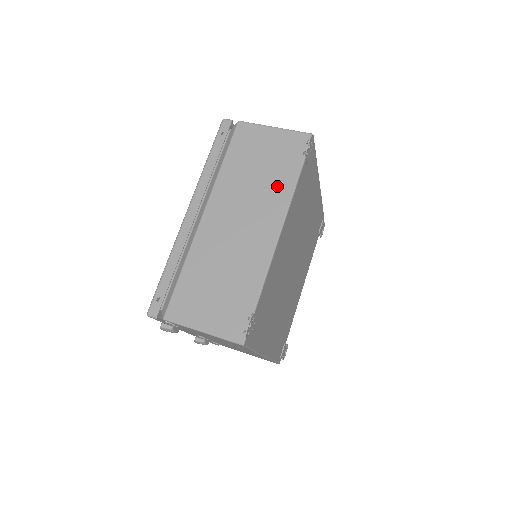
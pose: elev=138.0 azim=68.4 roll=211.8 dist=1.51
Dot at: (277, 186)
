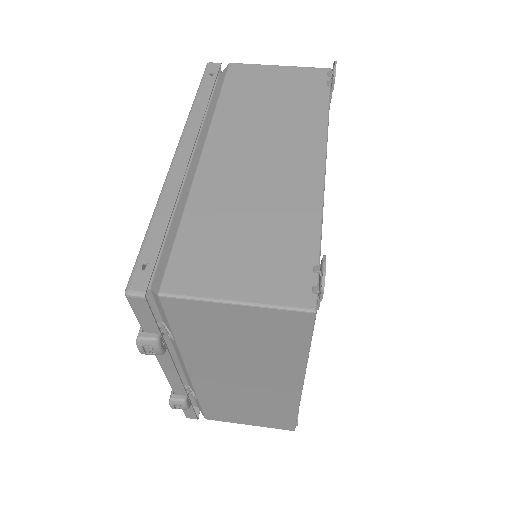
Dot at: (303, 116)
